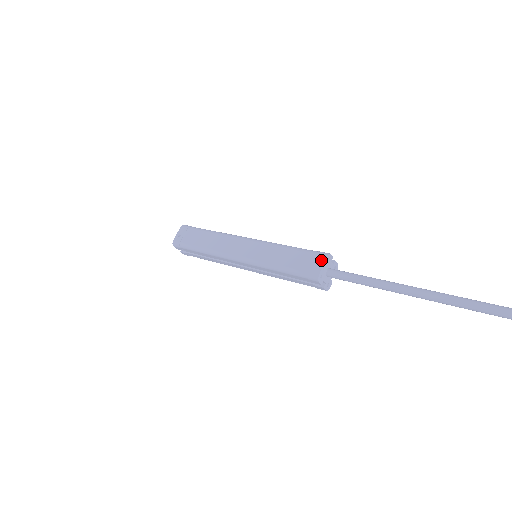
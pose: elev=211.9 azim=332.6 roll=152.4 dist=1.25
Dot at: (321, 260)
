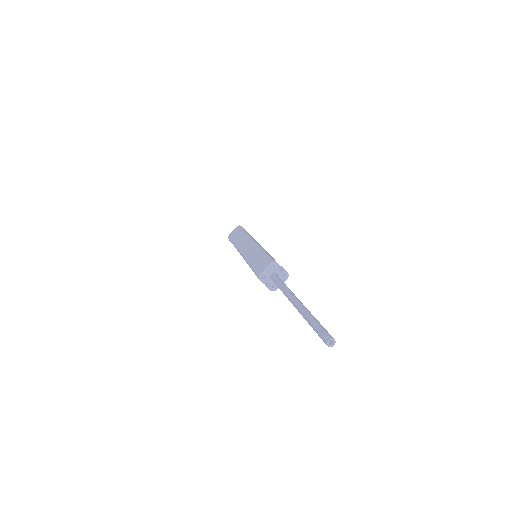
Dot at: (267, 265)
